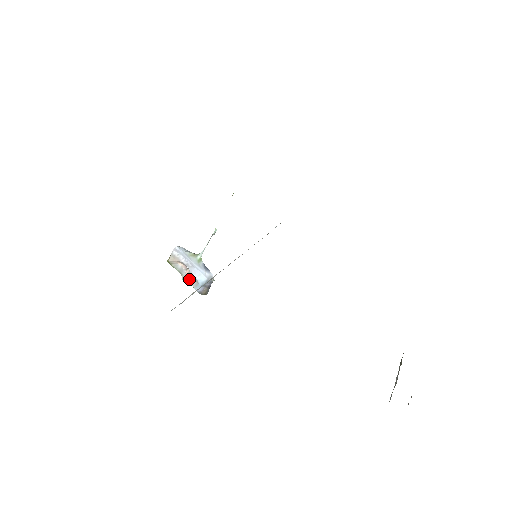
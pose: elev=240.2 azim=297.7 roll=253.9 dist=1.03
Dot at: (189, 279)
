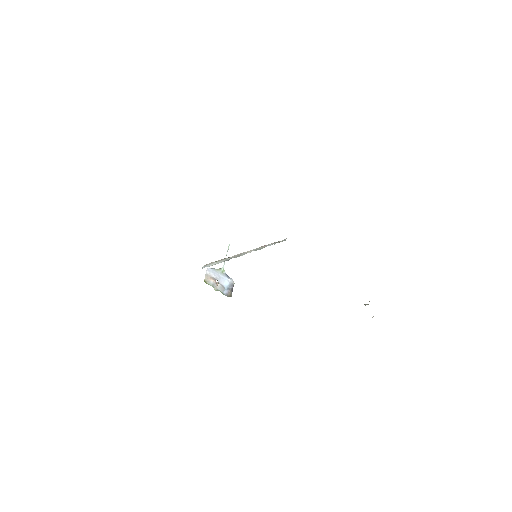
Dot at: (219, 288)
